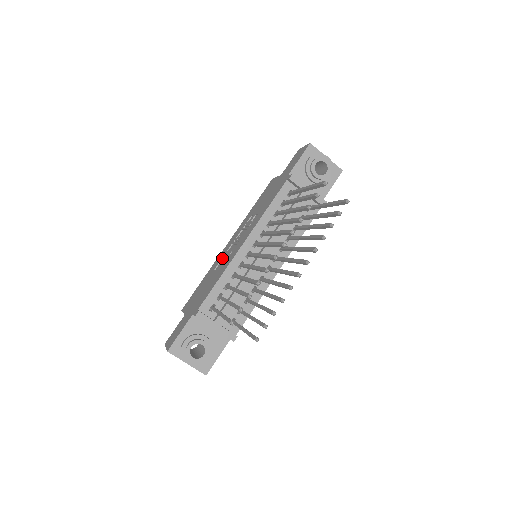
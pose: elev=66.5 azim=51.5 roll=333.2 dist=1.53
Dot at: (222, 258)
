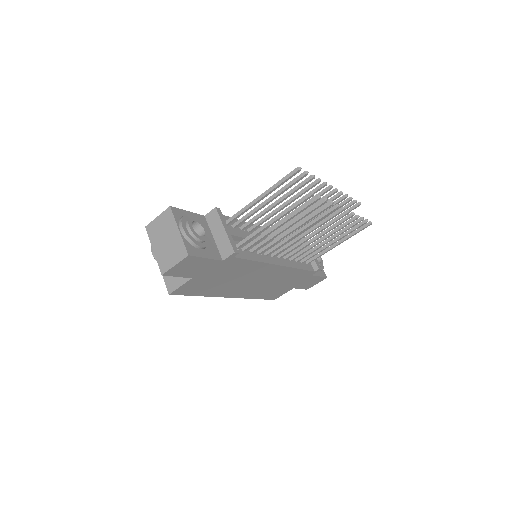
Dot at: occluded
